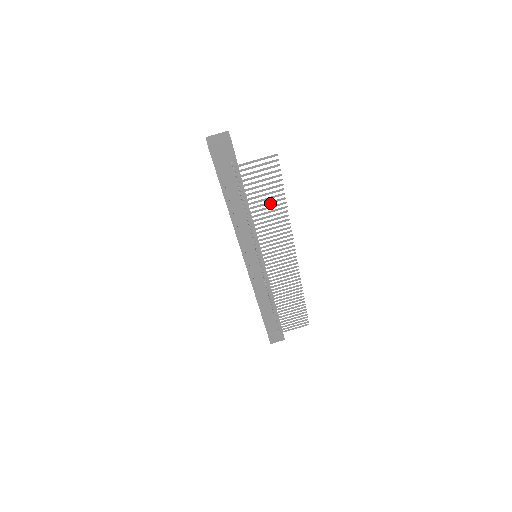
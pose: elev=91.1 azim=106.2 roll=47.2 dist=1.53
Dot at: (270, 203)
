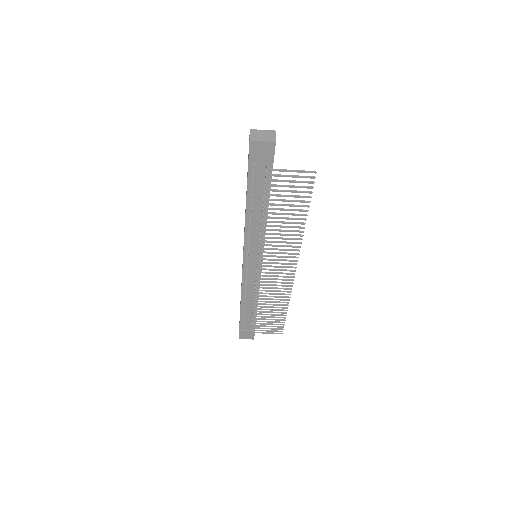
Dot at: occluded
